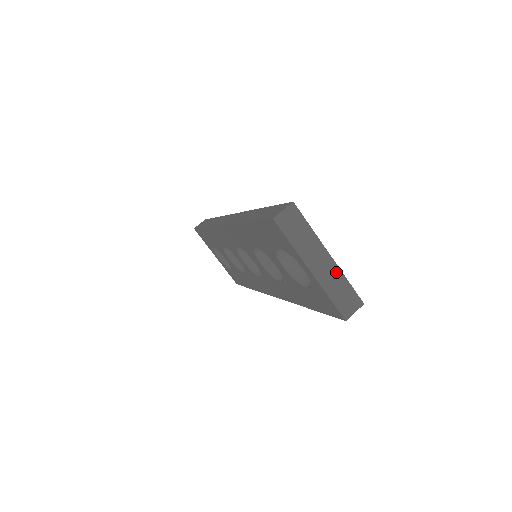
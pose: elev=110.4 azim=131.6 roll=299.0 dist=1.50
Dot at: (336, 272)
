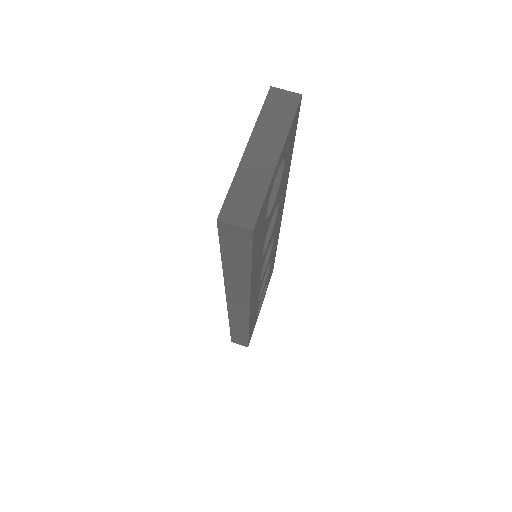
Dot at: (266, 175)
